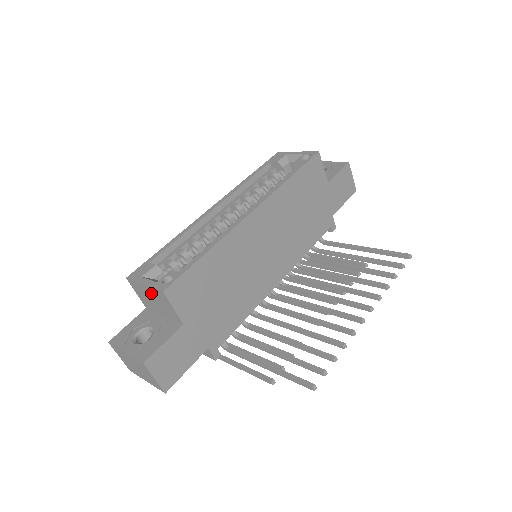
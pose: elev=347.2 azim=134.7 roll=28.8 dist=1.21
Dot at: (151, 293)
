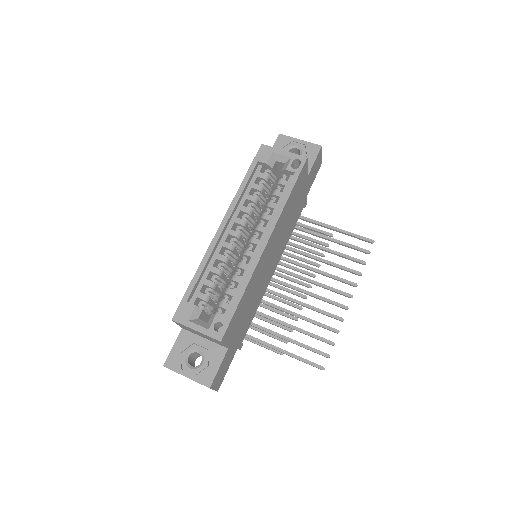
Dot at: (201, 334)
